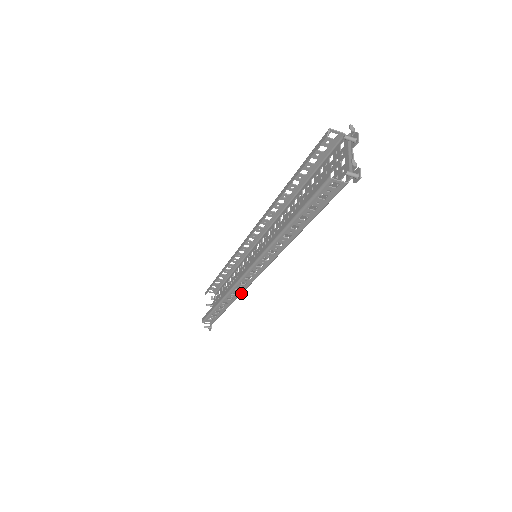
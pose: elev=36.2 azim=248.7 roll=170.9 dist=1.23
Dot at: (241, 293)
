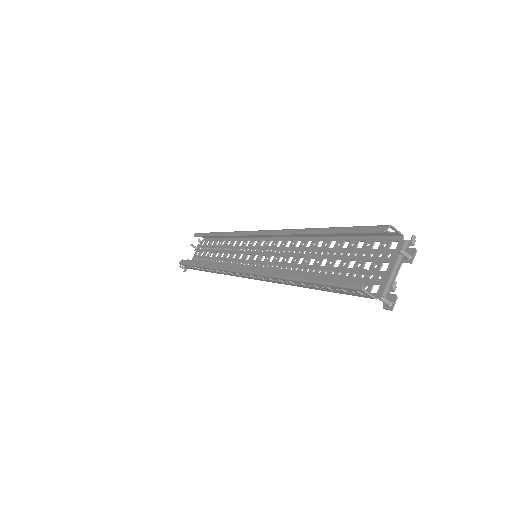
Dot at: (226, 274)
